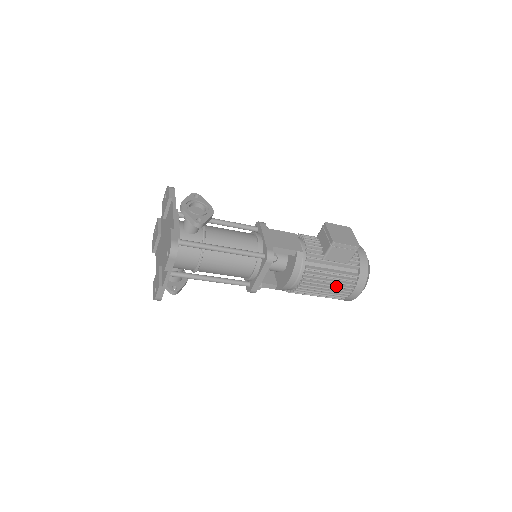
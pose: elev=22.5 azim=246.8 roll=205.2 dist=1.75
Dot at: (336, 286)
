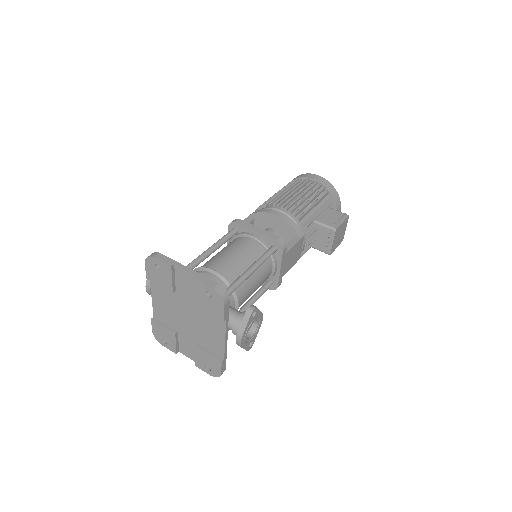
Dot at: occluded
